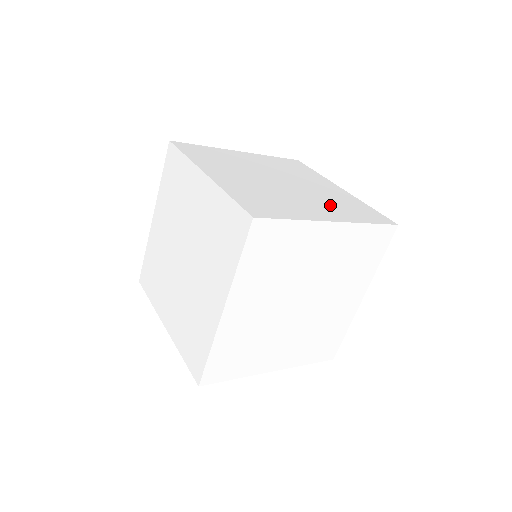
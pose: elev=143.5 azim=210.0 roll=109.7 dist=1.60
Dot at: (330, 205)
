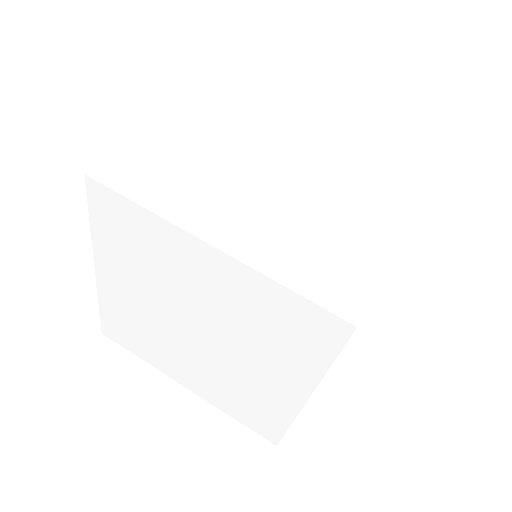
Dot at: (280, 229)
